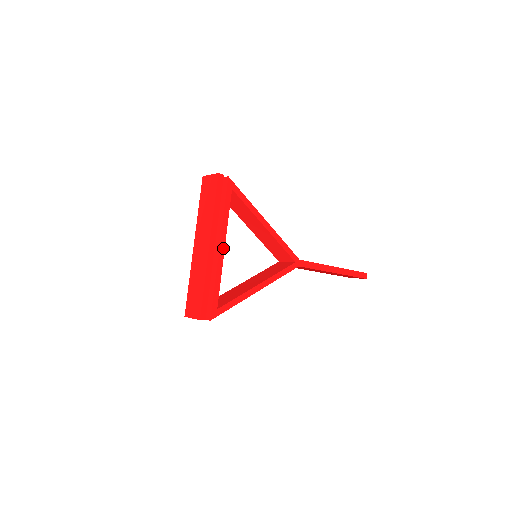
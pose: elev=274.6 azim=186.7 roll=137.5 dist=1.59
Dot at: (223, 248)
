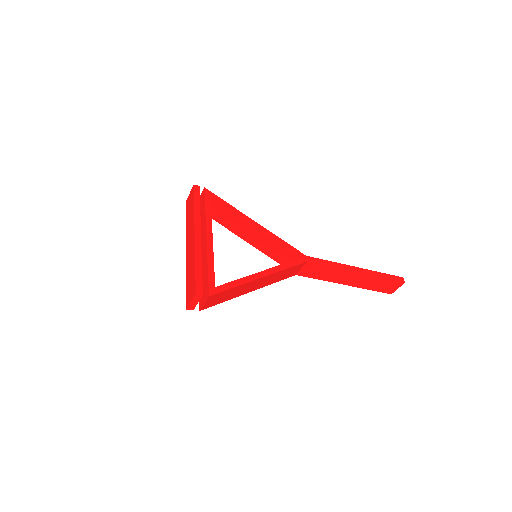
Dot at: (211, 237)
